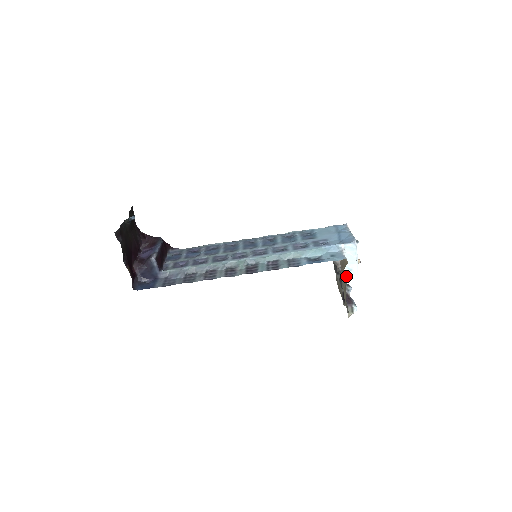
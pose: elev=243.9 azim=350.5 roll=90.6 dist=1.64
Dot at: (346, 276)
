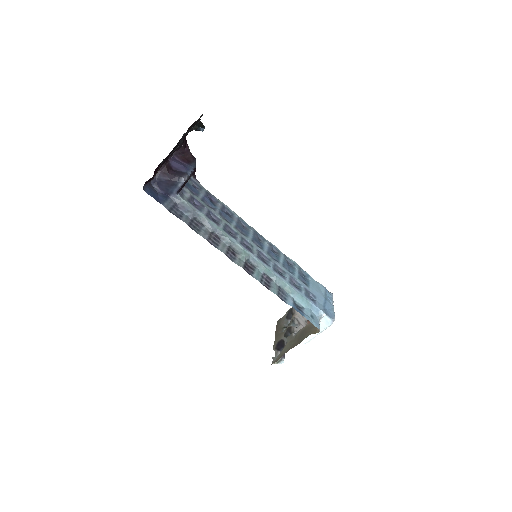
Dot at: occluded
